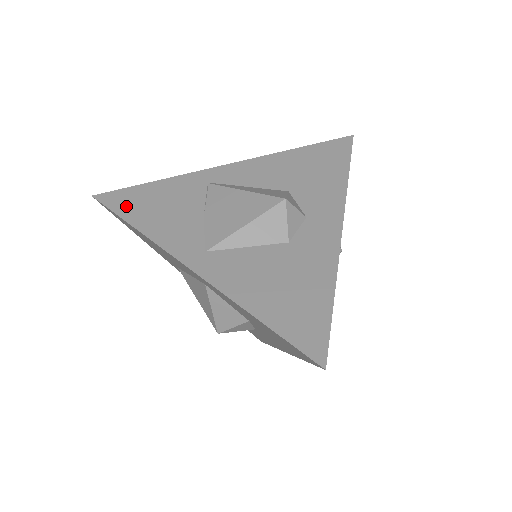
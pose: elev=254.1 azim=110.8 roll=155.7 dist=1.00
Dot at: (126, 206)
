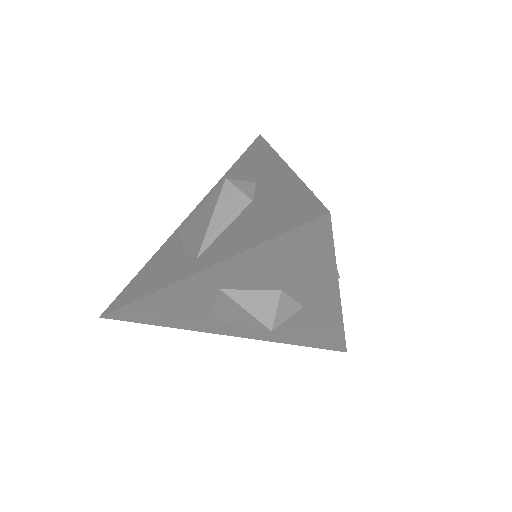
Dot at: (126, 298)
